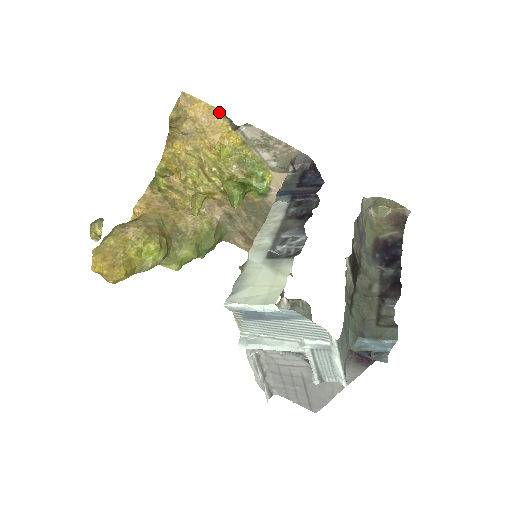
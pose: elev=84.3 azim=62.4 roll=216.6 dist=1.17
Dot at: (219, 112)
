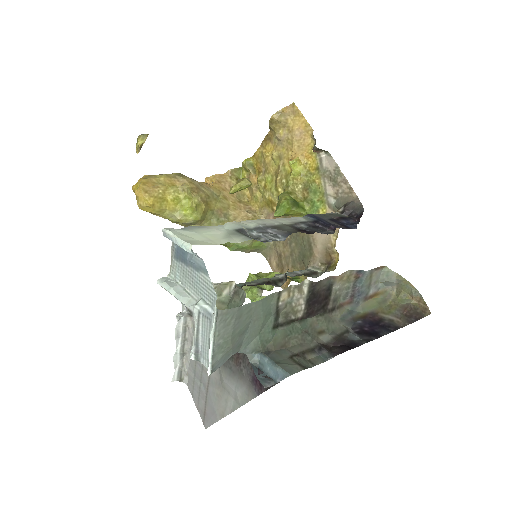
Dot at: (312, 132)
